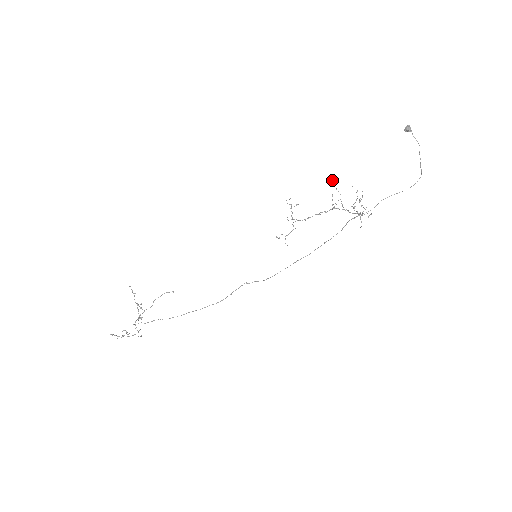
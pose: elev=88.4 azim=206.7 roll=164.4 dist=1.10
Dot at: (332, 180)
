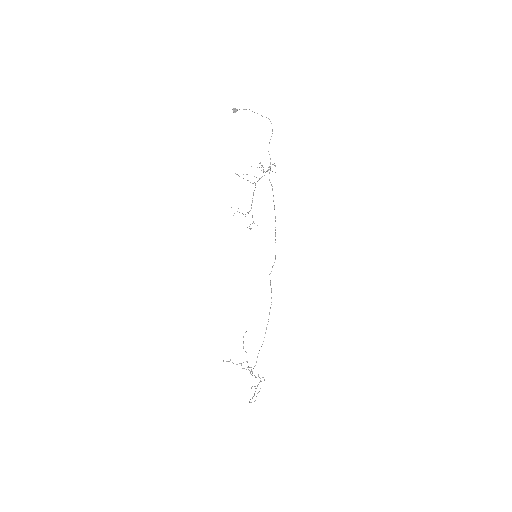
Dot at: (237, 174)
